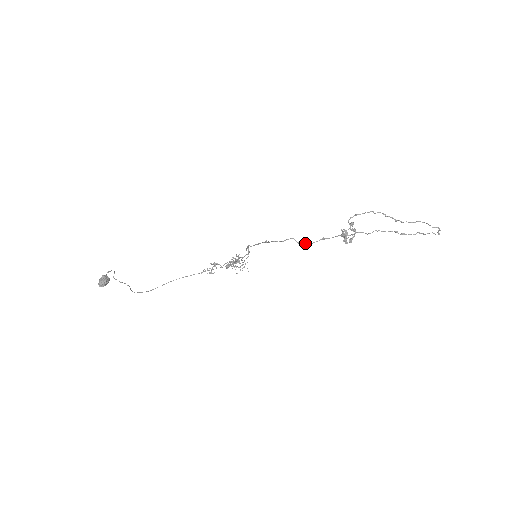
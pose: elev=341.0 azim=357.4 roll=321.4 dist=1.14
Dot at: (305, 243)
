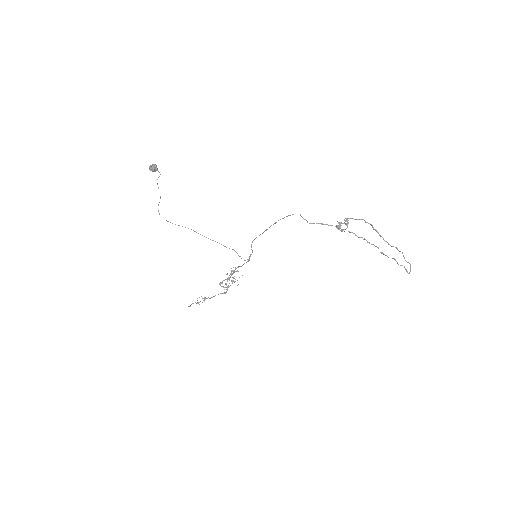
Dot at: (307, 221)
